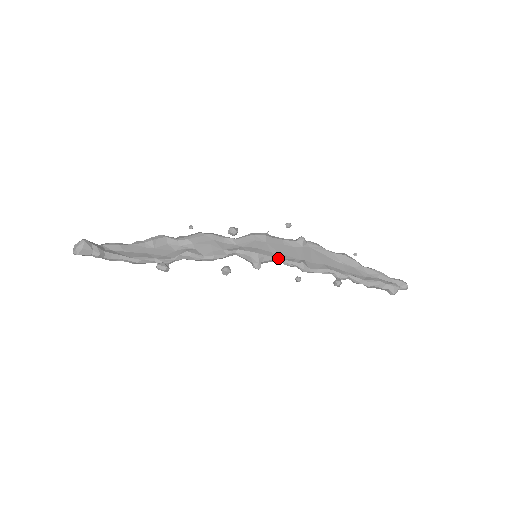
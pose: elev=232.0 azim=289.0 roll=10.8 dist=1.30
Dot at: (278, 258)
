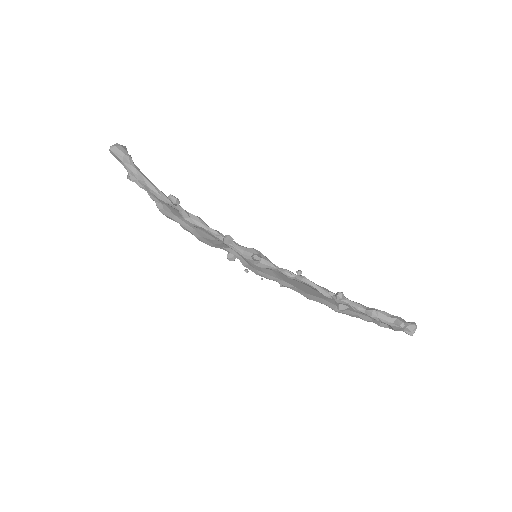
Dot at: (277, 266)
